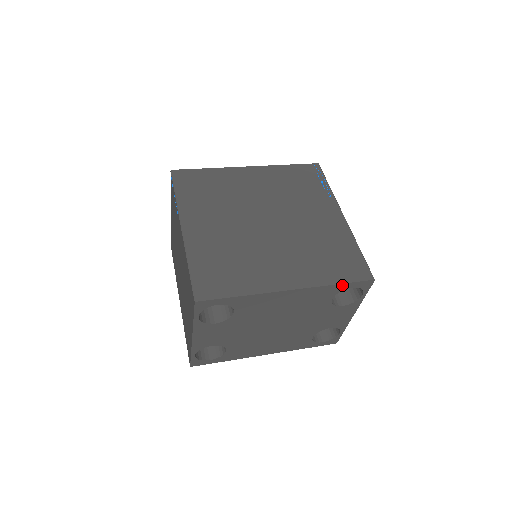
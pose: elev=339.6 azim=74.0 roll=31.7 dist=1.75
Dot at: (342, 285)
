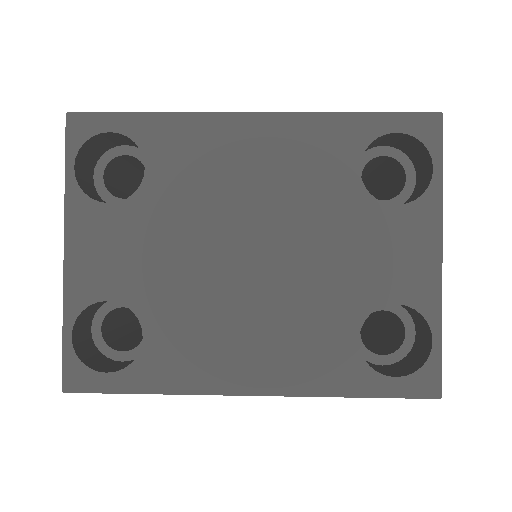
Dot at: (368, 119)
